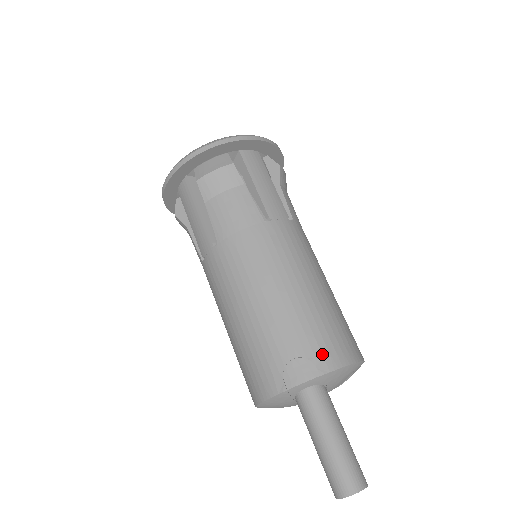
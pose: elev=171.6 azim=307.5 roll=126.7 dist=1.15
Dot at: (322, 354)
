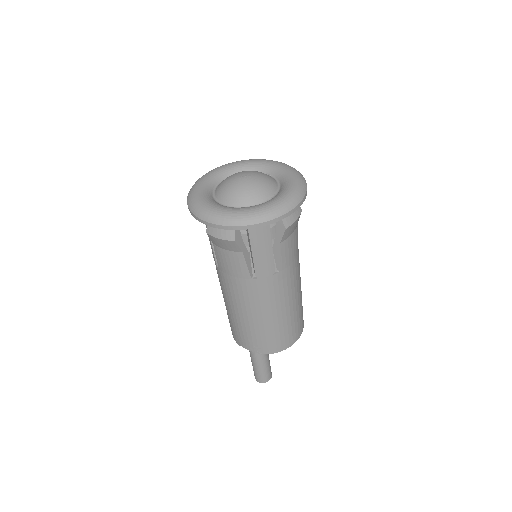
Dot at: (262, 347)
